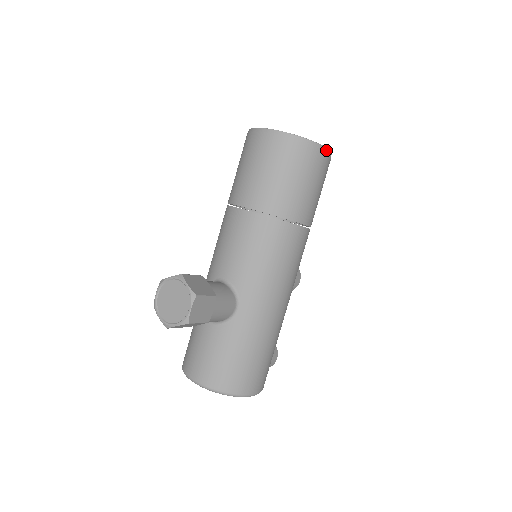
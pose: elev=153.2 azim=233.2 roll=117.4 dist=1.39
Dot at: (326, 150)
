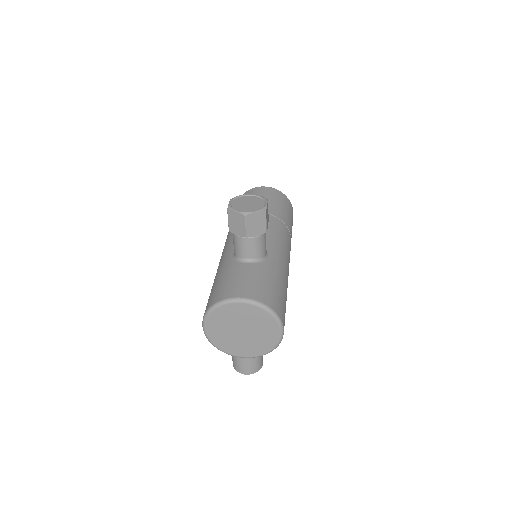
Dot at: occluded
